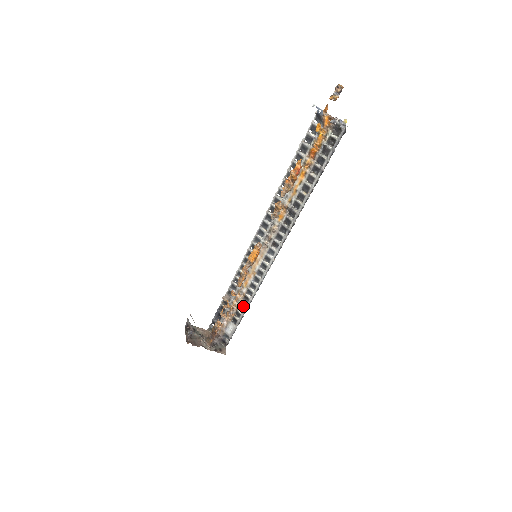
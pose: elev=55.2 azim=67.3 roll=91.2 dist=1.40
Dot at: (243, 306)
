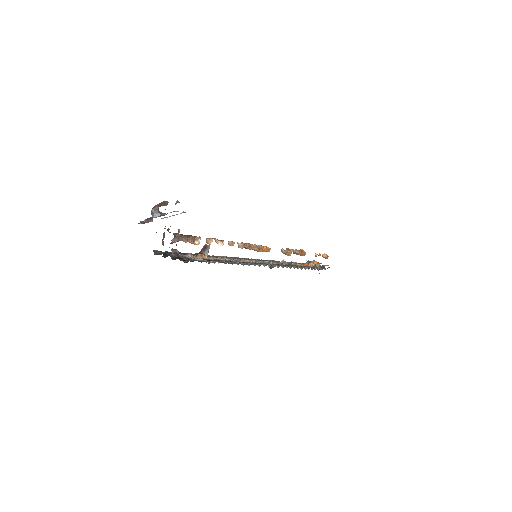
Dot at: occluded
